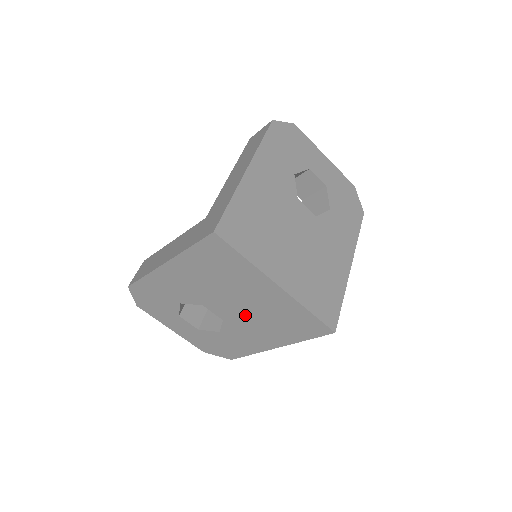
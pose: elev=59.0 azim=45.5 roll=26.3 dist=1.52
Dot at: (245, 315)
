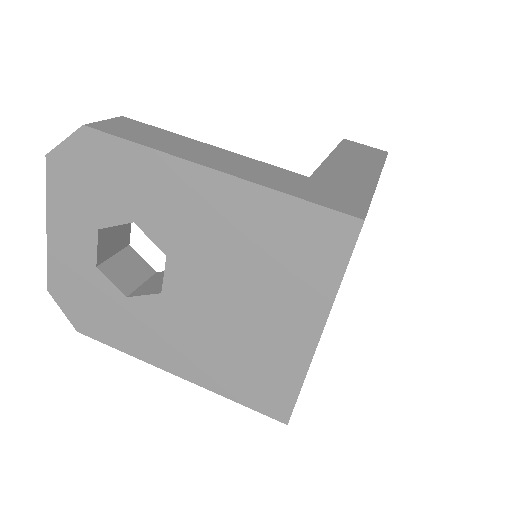
Dot at: (207, 317)
